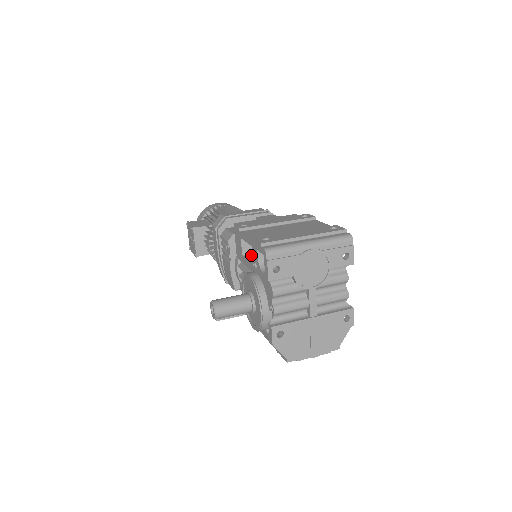
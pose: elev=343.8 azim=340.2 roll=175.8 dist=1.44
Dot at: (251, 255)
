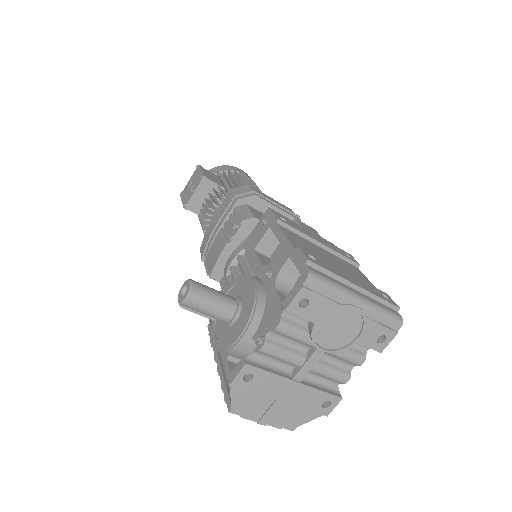
Dot at: (264, 256)
